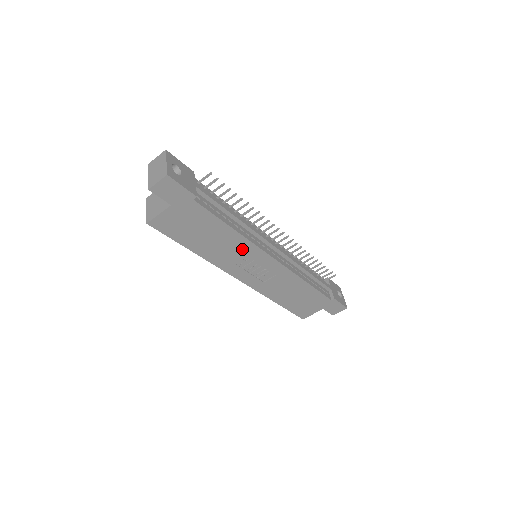
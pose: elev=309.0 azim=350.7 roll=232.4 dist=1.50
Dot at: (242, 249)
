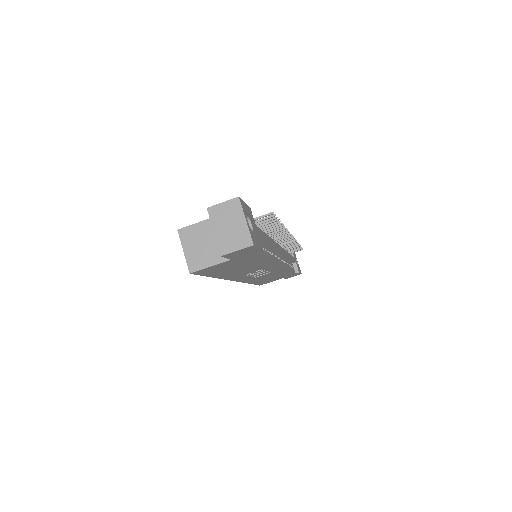
Dot at: (262, 267)
